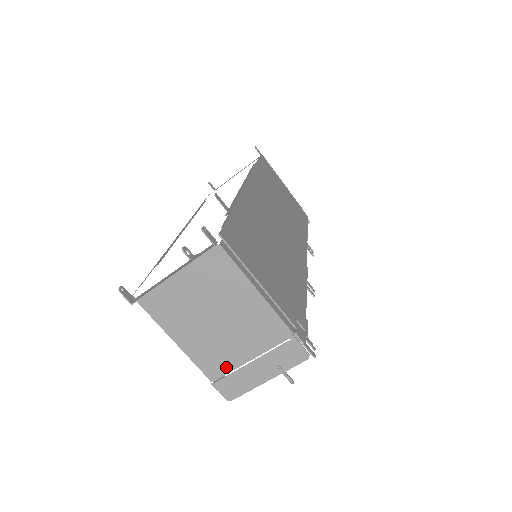
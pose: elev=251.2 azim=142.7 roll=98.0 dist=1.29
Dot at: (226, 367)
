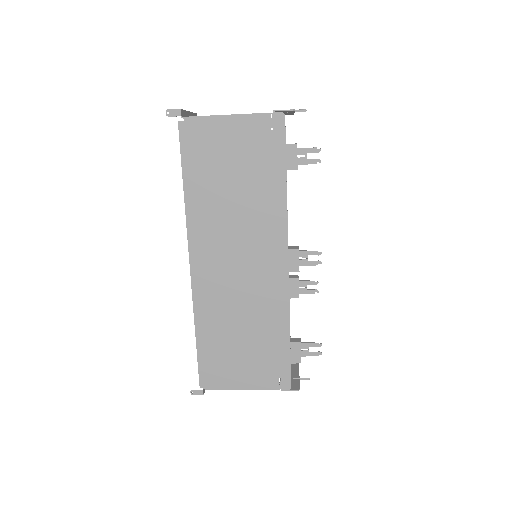
Dot at: occluded
